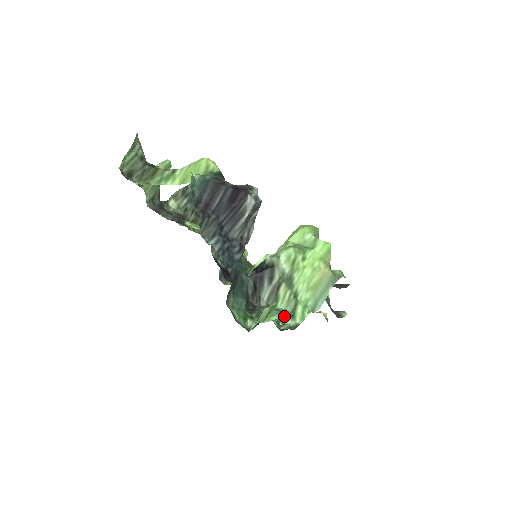
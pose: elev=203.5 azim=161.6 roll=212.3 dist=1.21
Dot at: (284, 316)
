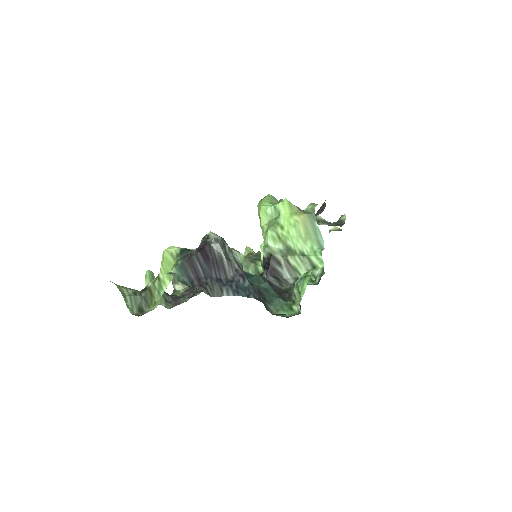
Dot at: (309, 278)
